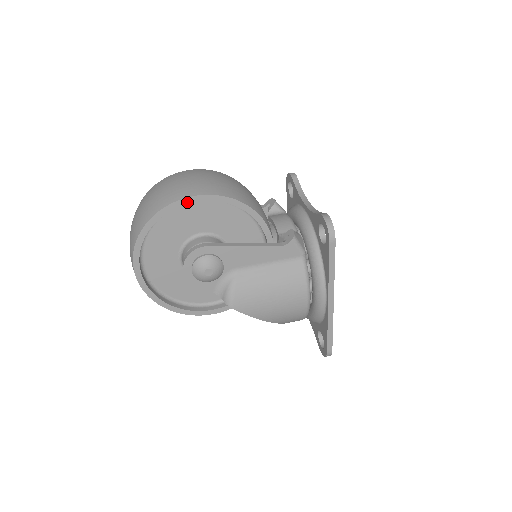
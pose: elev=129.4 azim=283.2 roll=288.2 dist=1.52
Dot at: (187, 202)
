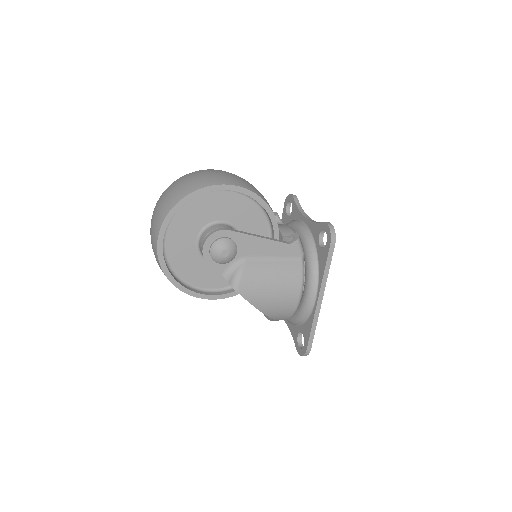
Dot at: (219, 189)
